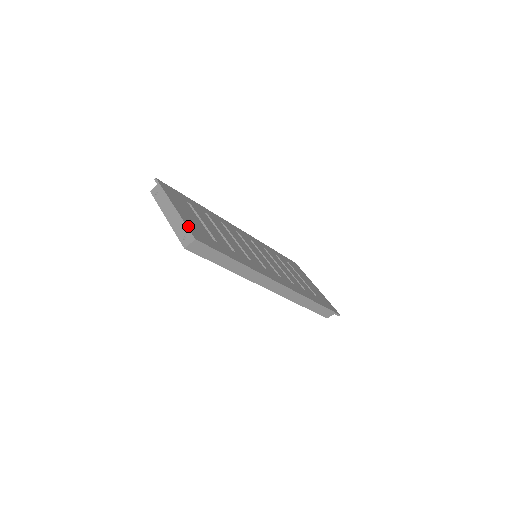
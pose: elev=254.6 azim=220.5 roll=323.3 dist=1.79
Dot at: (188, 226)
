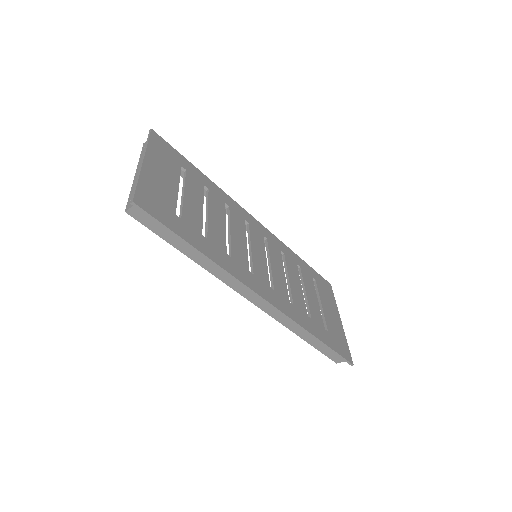
Dot at: (139, 186)
